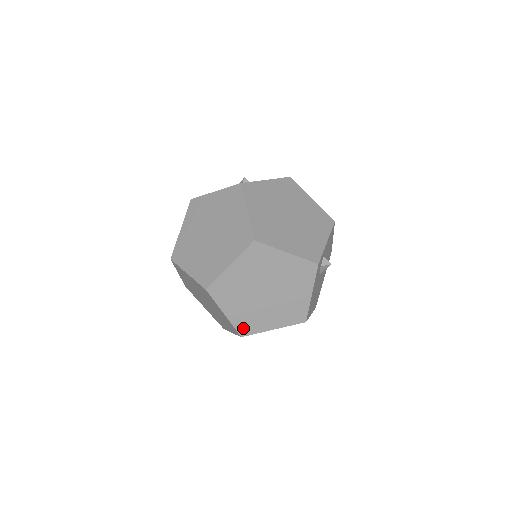
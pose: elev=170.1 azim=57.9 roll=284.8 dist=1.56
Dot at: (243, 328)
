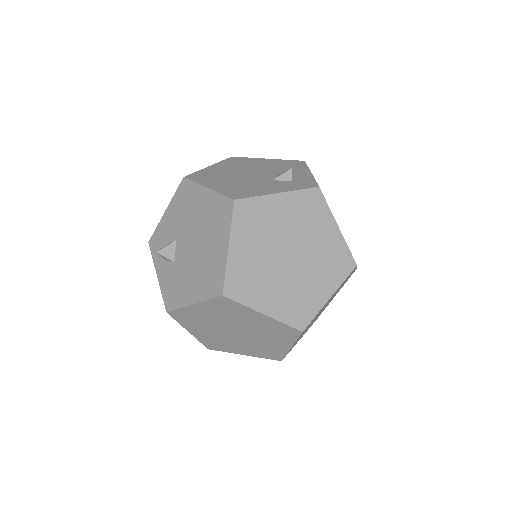
Dot at: occluded
